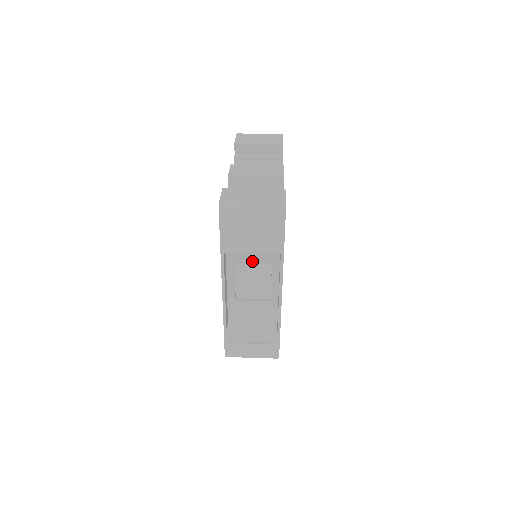
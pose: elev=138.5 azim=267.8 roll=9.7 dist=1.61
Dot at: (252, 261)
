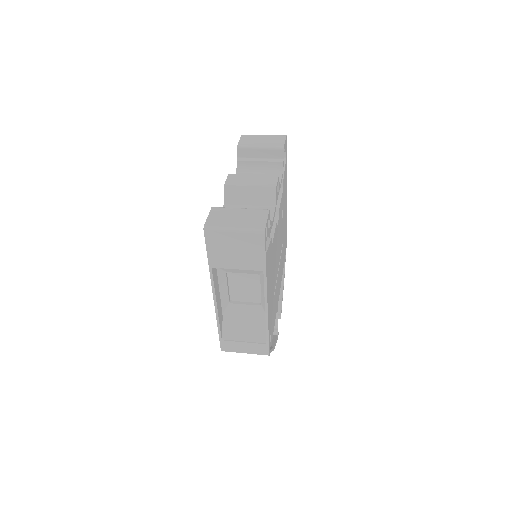
Dot at: (241, 272)
